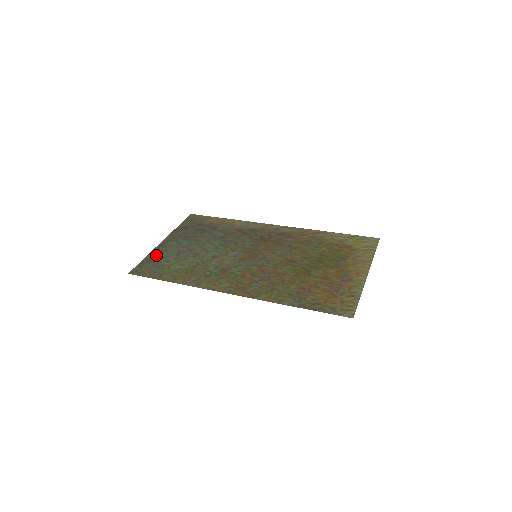
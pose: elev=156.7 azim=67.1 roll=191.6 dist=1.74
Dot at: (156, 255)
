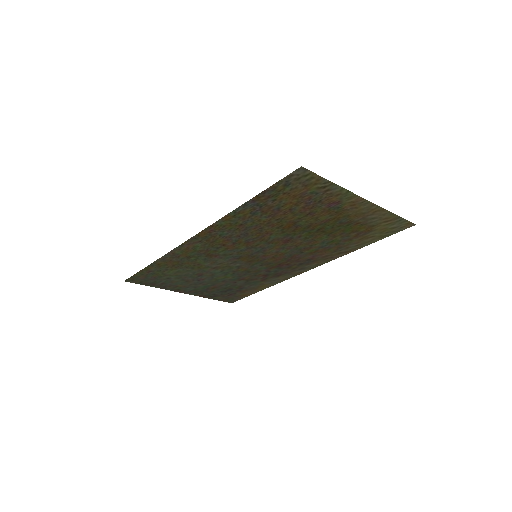
Dot at: (164, 285)
